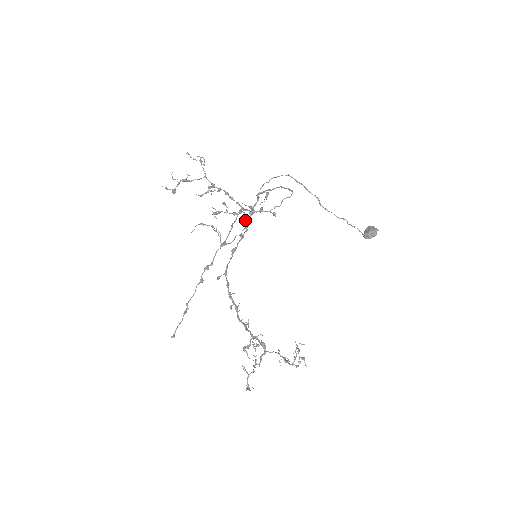
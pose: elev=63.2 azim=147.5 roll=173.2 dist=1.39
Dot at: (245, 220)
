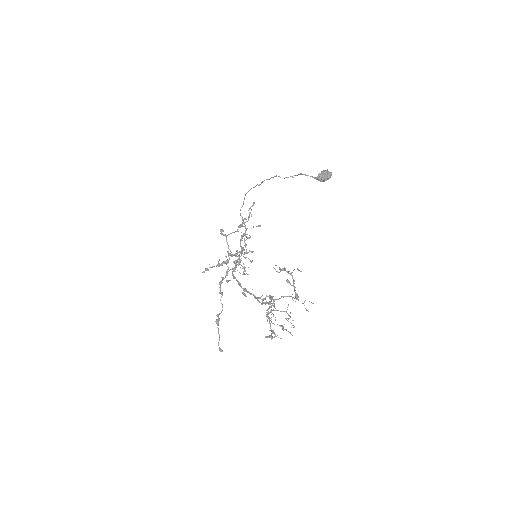
Dot at: occluded
